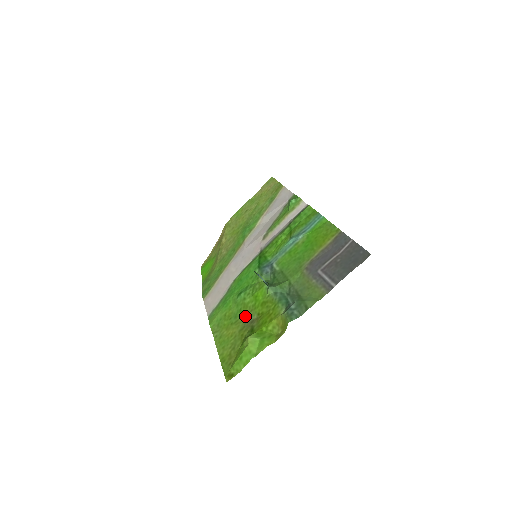
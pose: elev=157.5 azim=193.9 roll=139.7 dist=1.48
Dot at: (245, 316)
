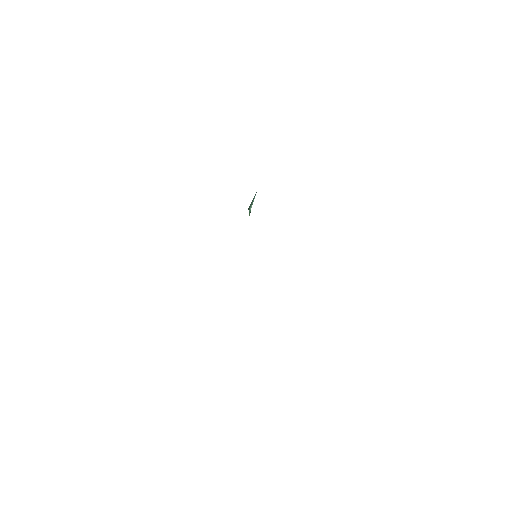
Dot at: occluded
